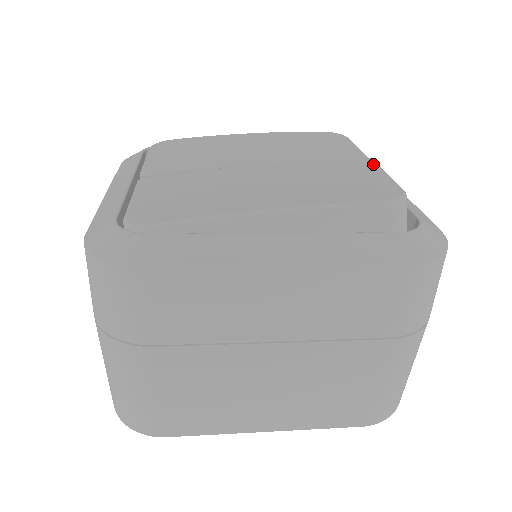
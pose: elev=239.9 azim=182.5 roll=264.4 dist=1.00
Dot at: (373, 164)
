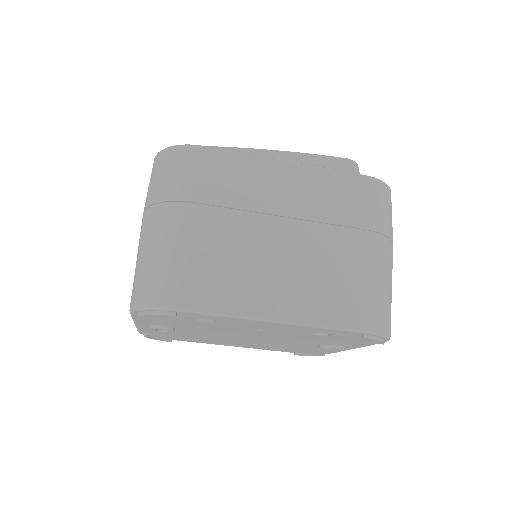
Dot at: occluded
